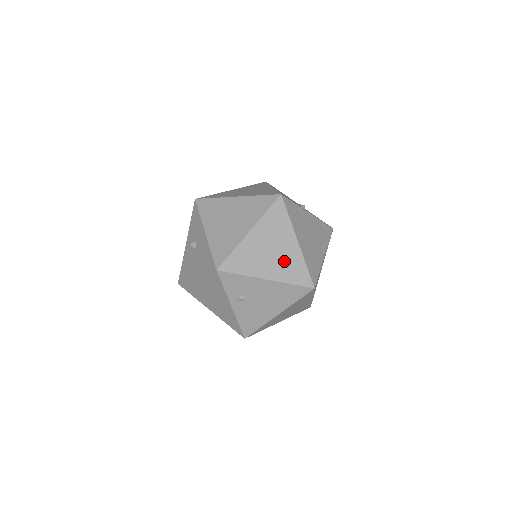
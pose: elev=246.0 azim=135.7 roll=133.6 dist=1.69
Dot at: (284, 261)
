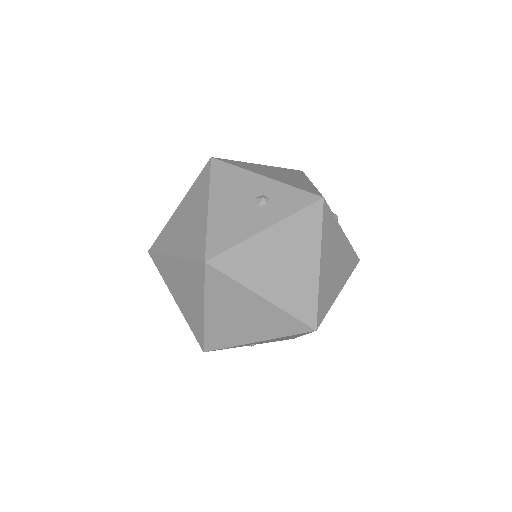
Dot at: (262, 321)
